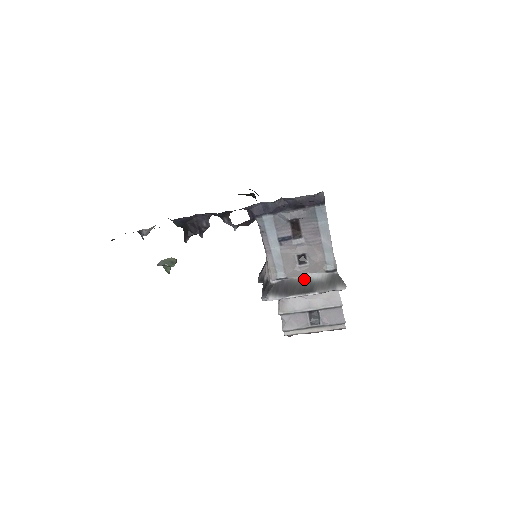
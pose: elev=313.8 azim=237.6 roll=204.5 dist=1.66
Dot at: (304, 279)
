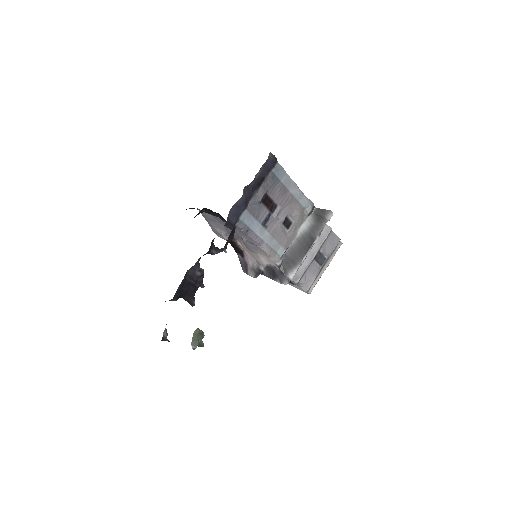
Dot at: (299, 237)
